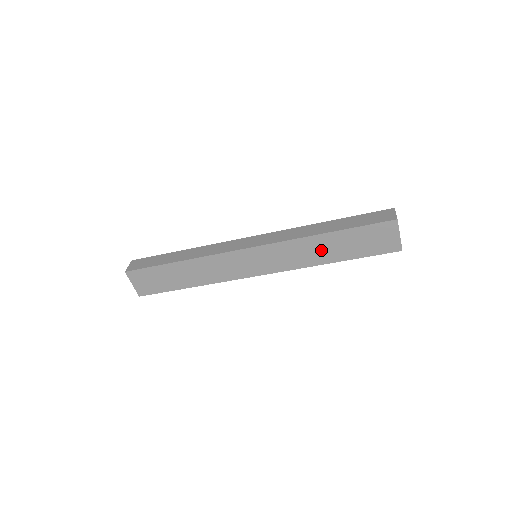
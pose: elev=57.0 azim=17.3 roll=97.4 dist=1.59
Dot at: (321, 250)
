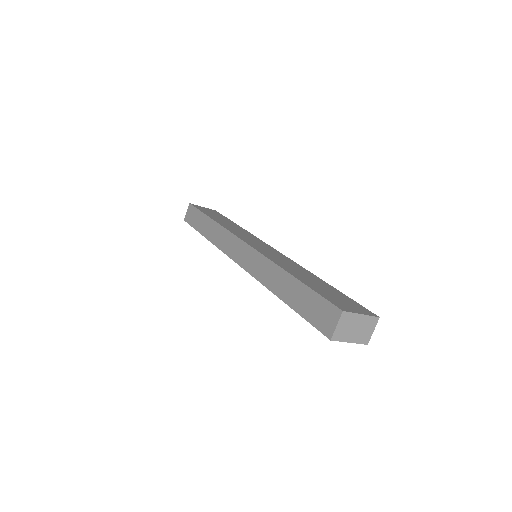
Dot at: occluded
